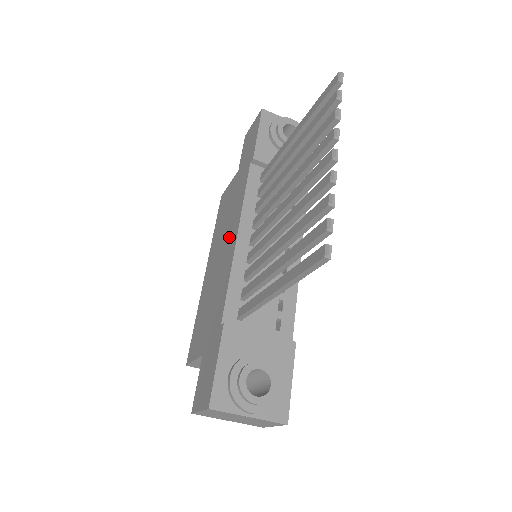
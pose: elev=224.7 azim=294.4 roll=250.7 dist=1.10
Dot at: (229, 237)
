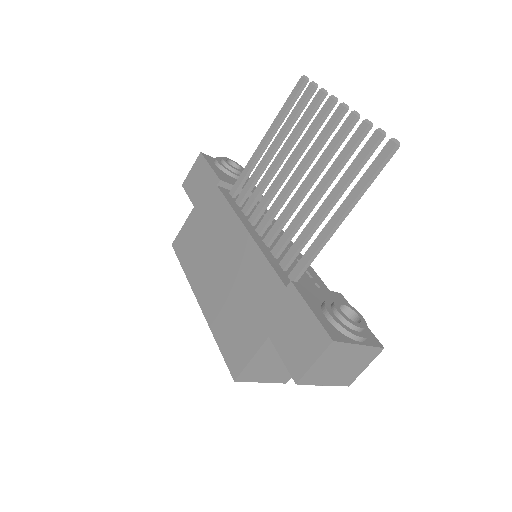
Dot at: (229, 243)
